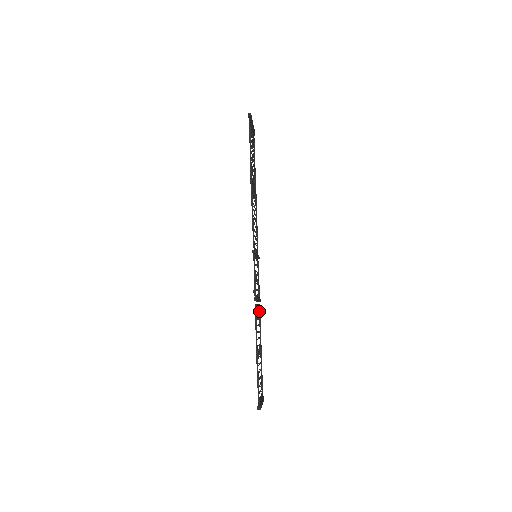
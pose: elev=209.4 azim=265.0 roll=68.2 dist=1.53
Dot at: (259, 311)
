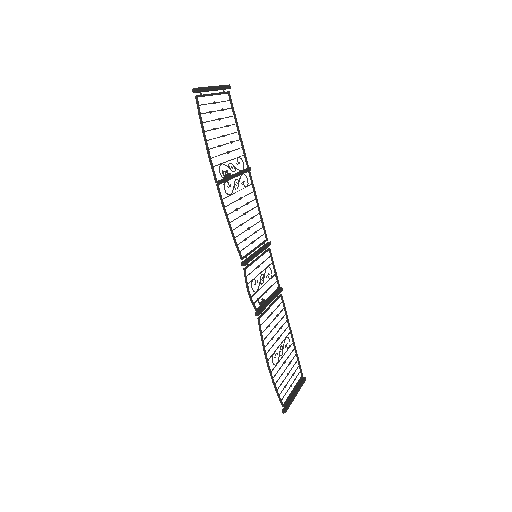
Dot at: (282, 301)
